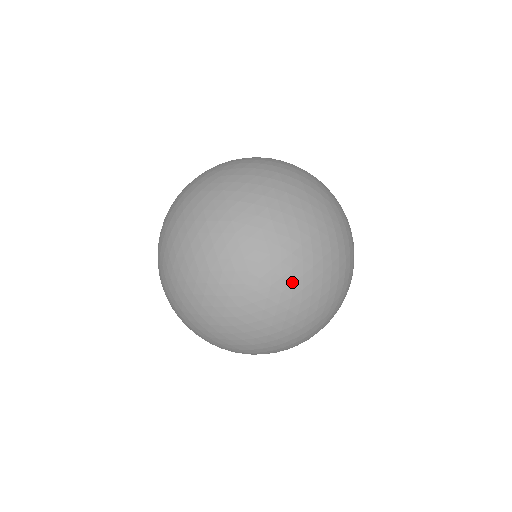
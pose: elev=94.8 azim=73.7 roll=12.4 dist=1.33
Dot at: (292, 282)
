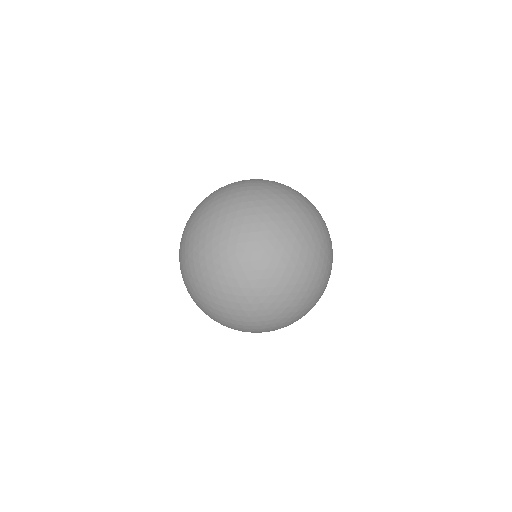
Dot at: occluded
